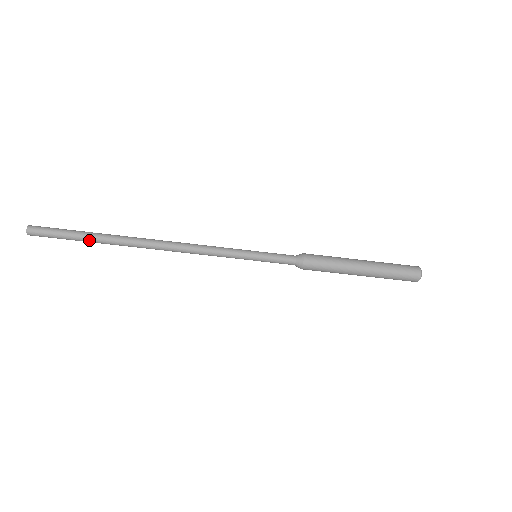
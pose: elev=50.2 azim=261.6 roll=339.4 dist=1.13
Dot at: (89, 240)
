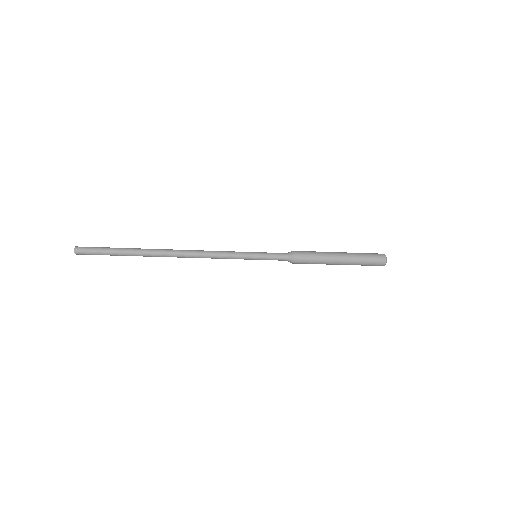
Dot at: (125, 255)
